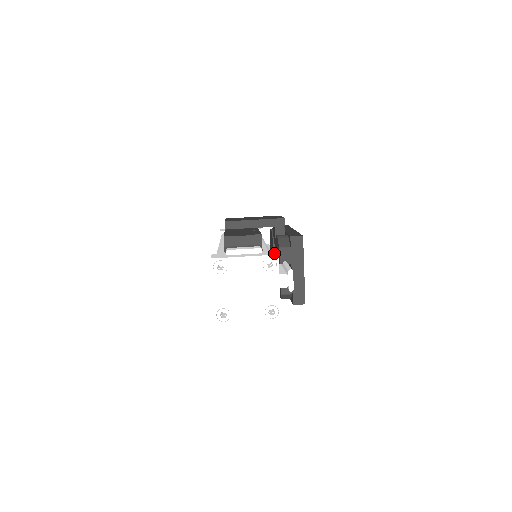
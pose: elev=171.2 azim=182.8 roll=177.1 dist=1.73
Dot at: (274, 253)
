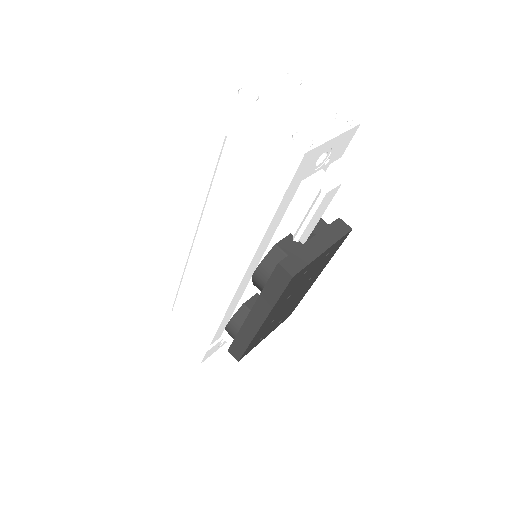
Dot at: occluded
